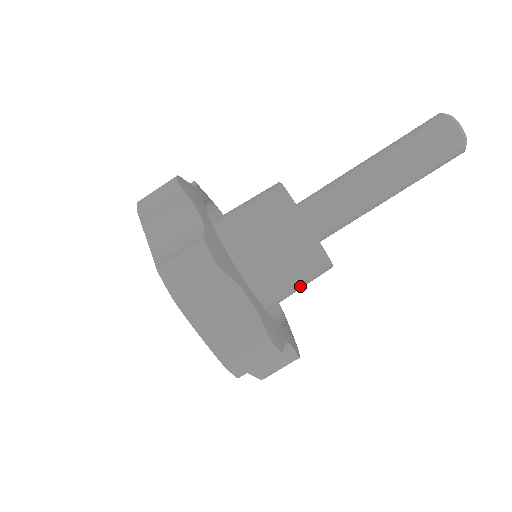
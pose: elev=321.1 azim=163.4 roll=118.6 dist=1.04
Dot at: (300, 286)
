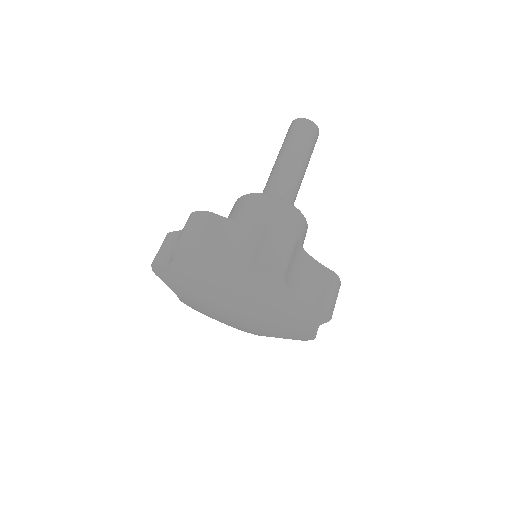
Dot at: occluded
